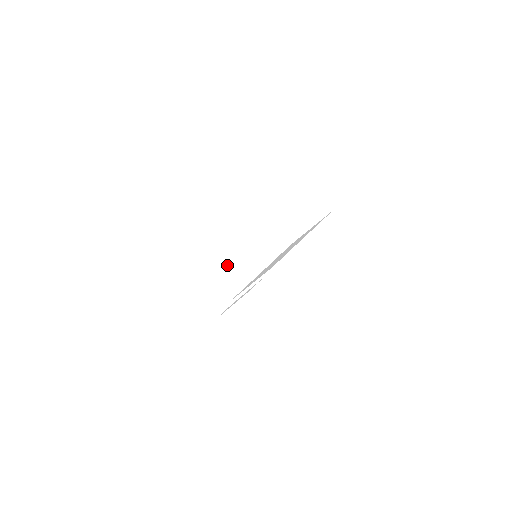
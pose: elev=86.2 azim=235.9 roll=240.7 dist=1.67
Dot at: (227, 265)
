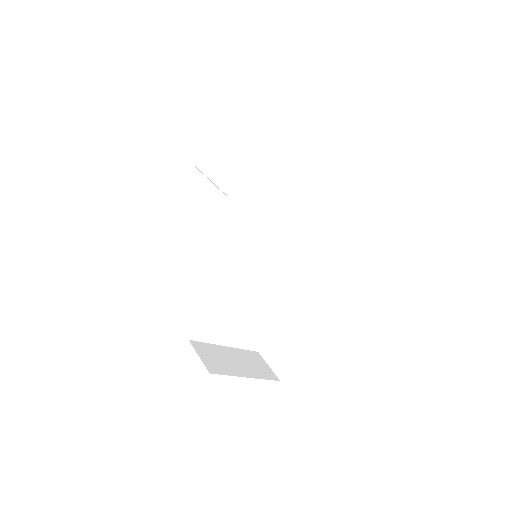
Dot at: (192, 184)
